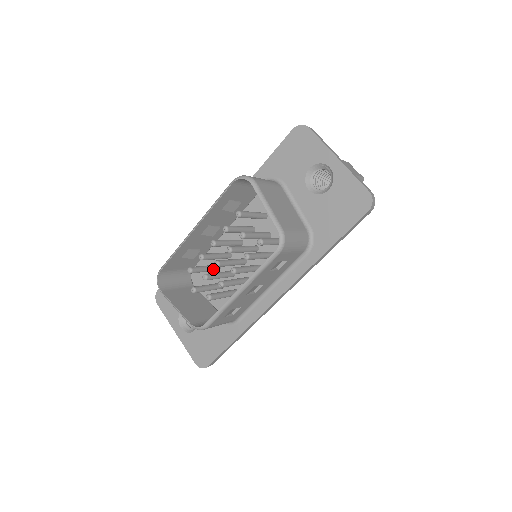
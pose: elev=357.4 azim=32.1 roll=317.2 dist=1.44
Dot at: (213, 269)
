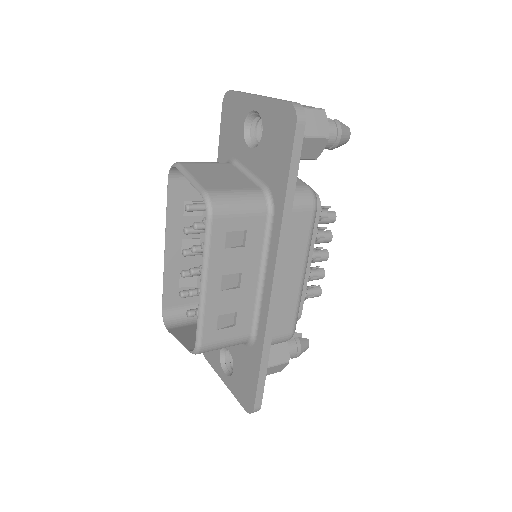
Dot at: occluded
